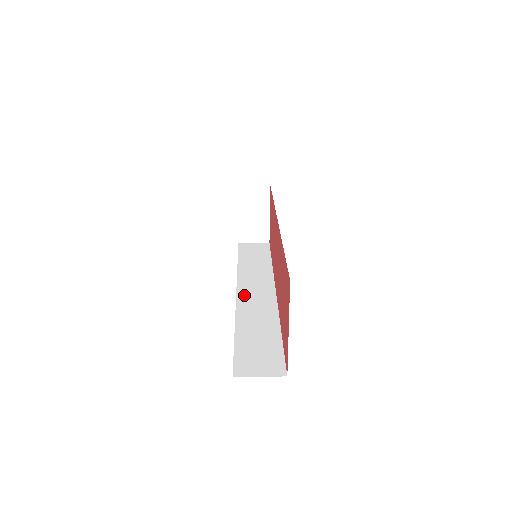
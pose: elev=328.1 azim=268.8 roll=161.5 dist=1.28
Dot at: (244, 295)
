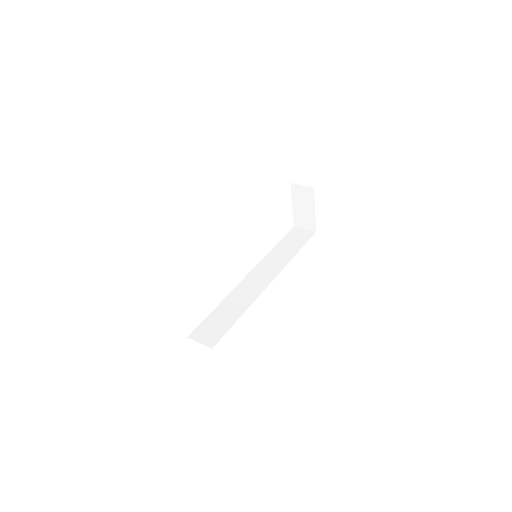
Dot at: (249, 279)
